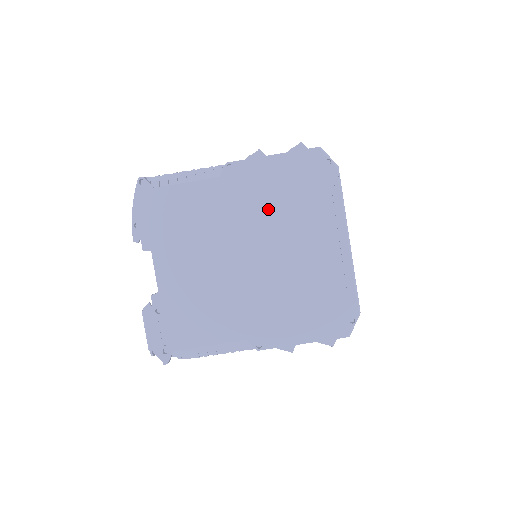
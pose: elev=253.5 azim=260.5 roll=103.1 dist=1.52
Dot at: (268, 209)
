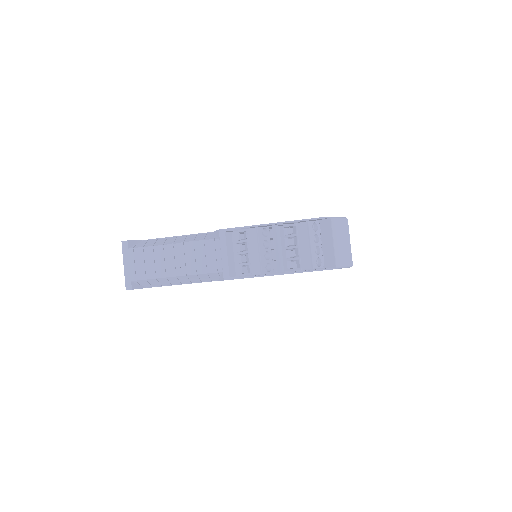
Dot at: occluded
